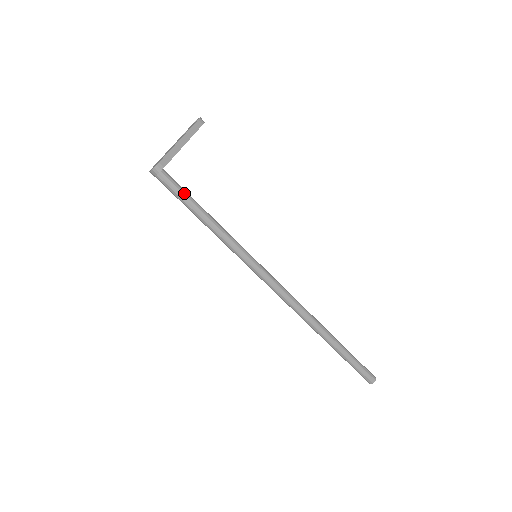
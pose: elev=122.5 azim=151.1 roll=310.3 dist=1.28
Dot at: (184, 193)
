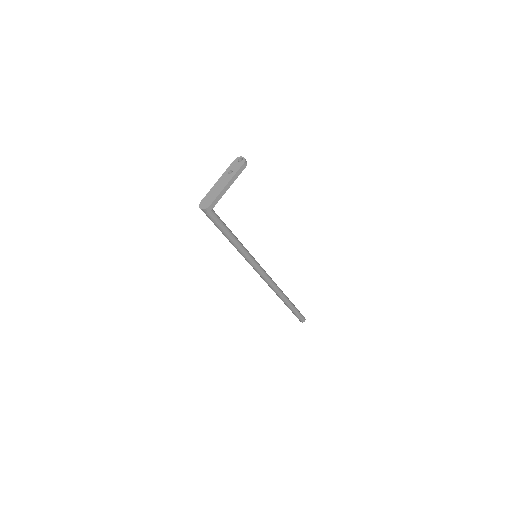
Dot at: (221, 223)
